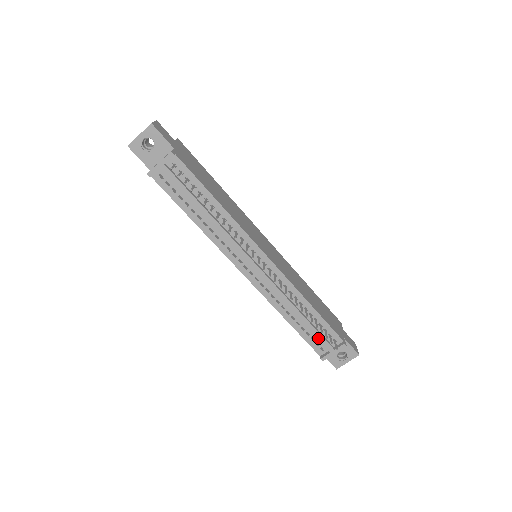
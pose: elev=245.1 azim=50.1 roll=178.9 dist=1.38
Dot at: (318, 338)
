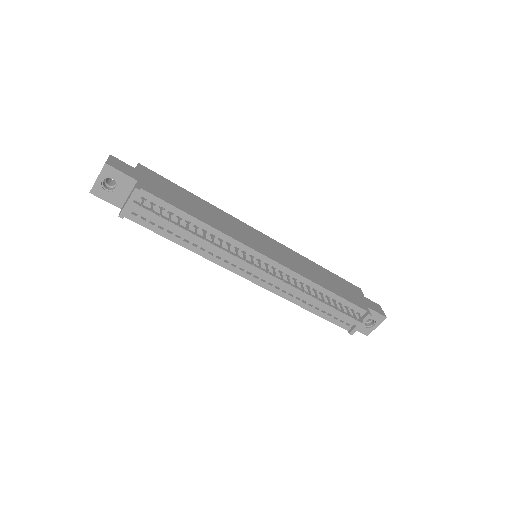
Dot at: (341, 316)
